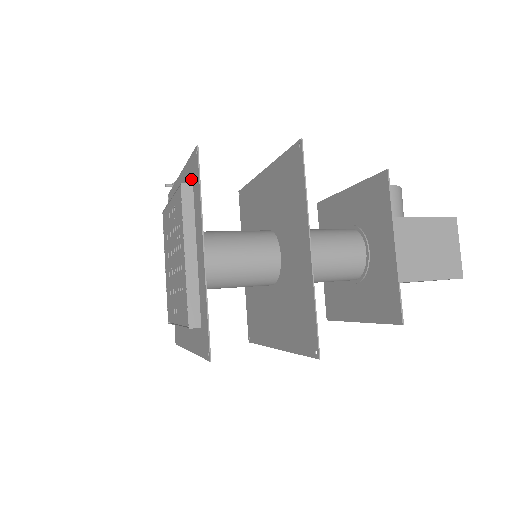
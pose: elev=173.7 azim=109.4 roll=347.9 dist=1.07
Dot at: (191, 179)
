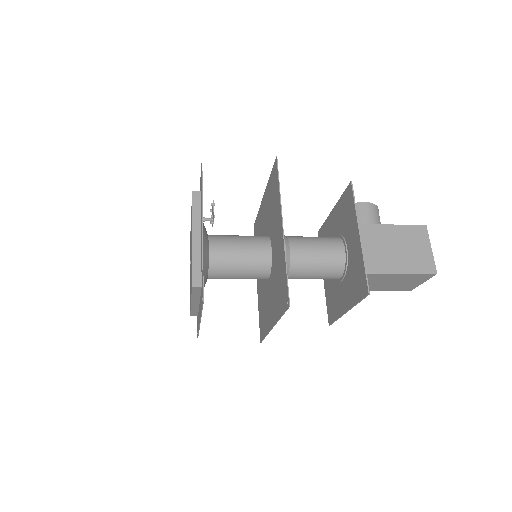
Dot at: (200, 190)
